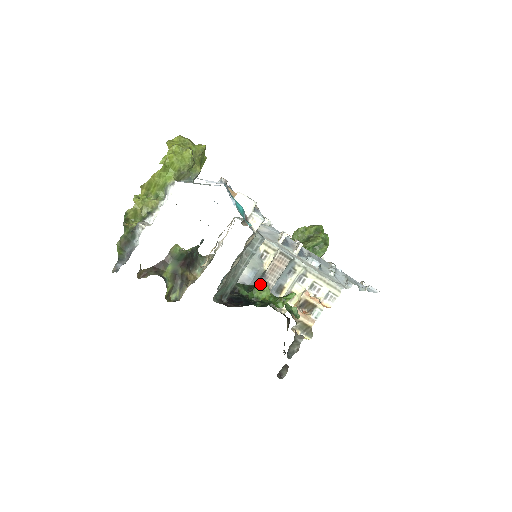
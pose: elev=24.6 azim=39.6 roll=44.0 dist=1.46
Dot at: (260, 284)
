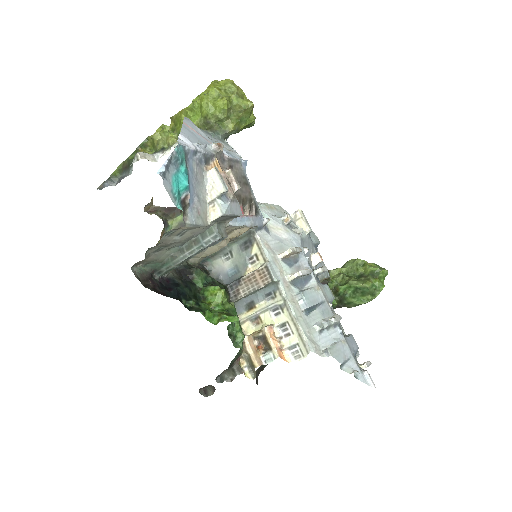
Dot at: occluded
